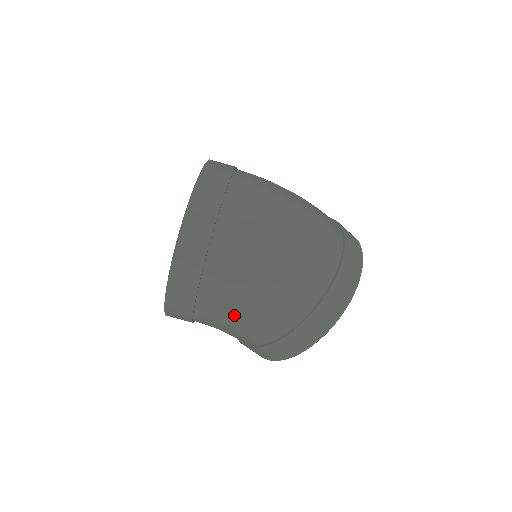
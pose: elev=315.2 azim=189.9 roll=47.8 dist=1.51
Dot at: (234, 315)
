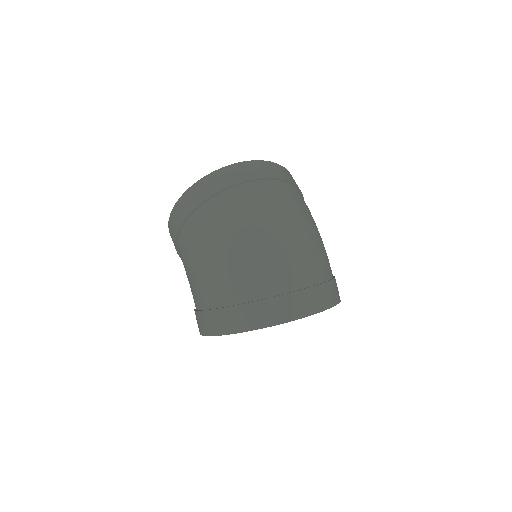
Dot at: (188, 267)
